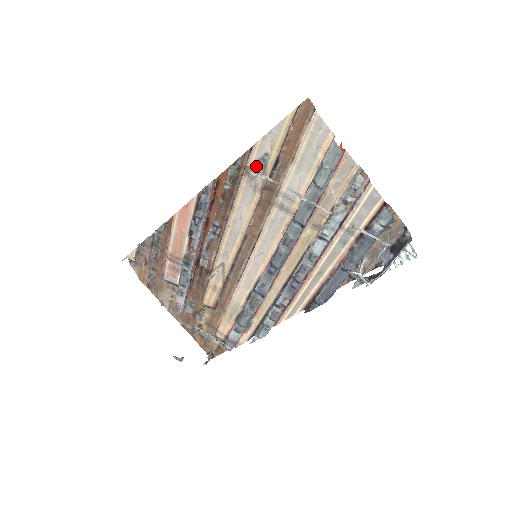
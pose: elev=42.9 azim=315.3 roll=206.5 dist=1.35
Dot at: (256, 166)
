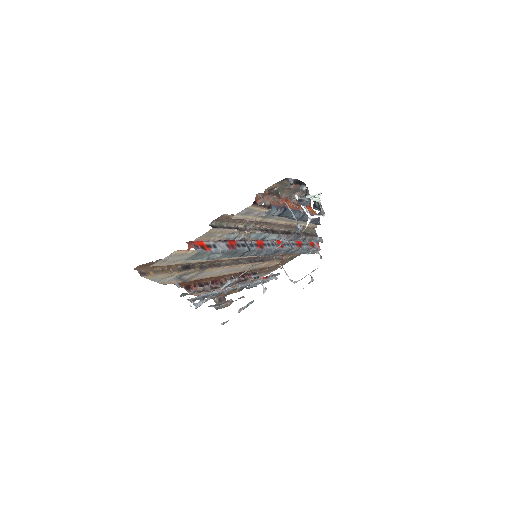
Dot at: (183, 279)
